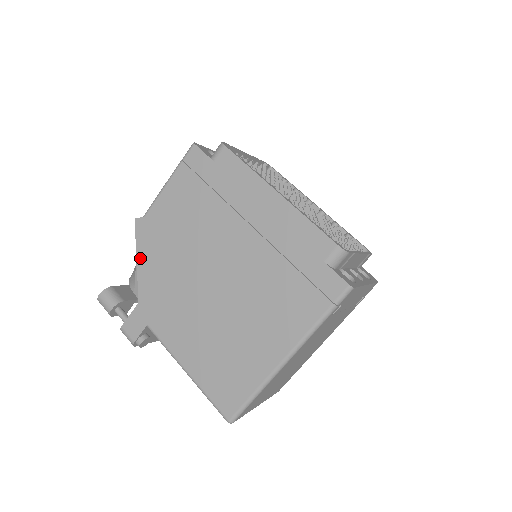
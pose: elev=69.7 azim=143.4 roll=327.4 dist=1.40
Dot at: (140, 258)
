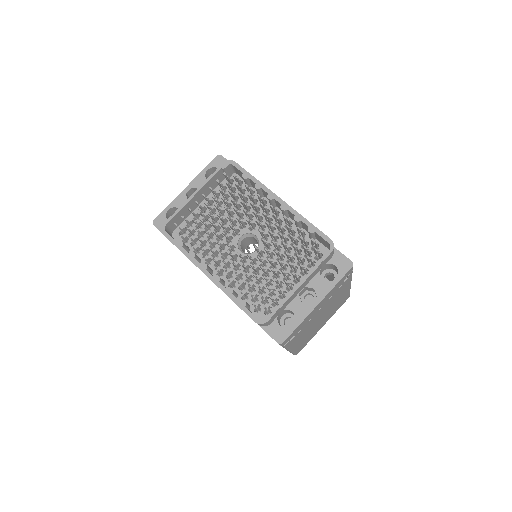
Dot at: occluded
